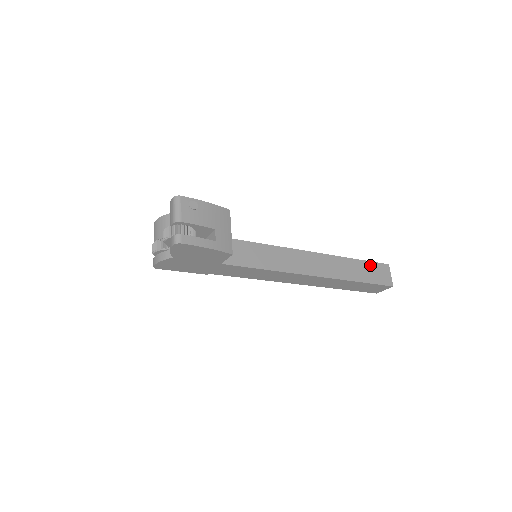
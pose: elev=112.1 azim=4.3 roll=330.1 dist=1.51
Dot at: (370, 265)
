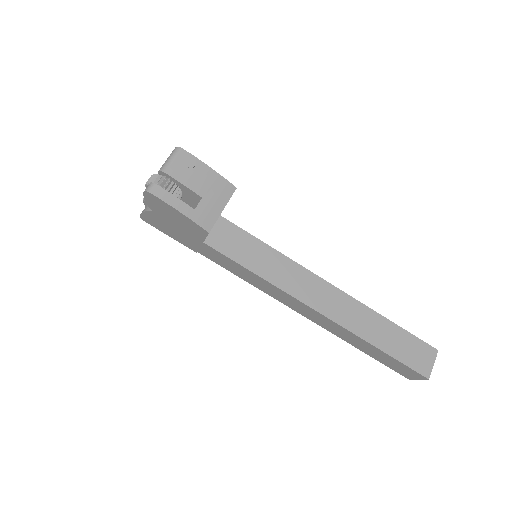
Dot at: (408, 337)
